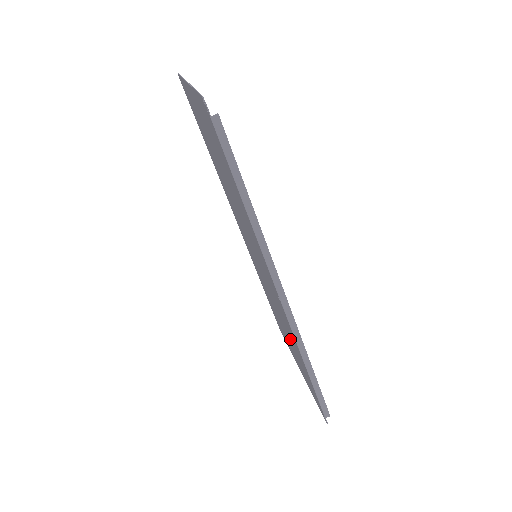
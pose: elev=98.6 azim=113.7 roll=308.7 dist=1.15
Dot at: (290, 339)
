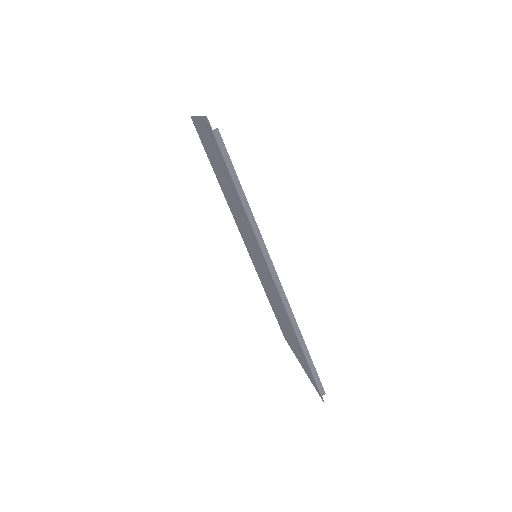
Dot at: (288, 328)
